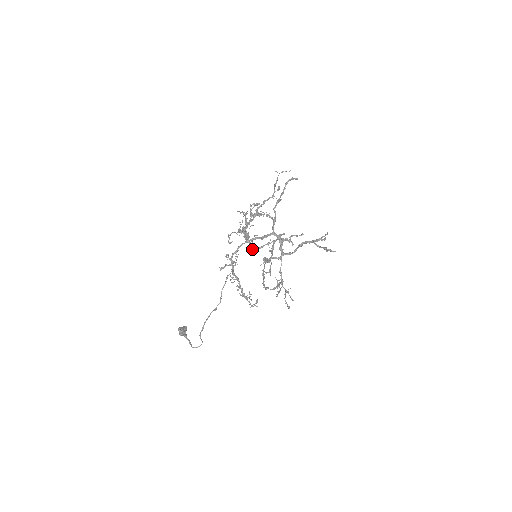
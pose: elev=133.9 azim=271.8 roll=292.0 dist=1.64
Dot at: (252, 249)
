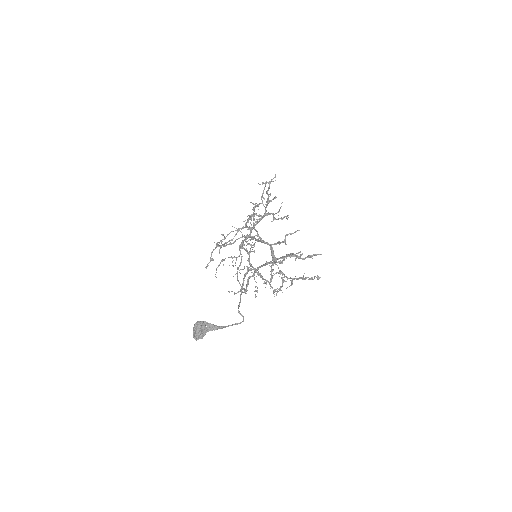
Dot at: occluded
